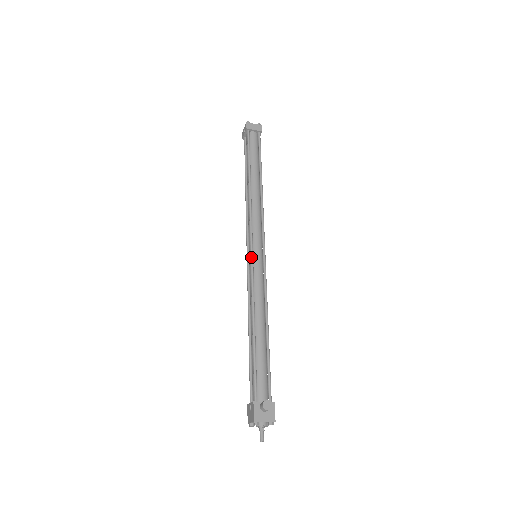
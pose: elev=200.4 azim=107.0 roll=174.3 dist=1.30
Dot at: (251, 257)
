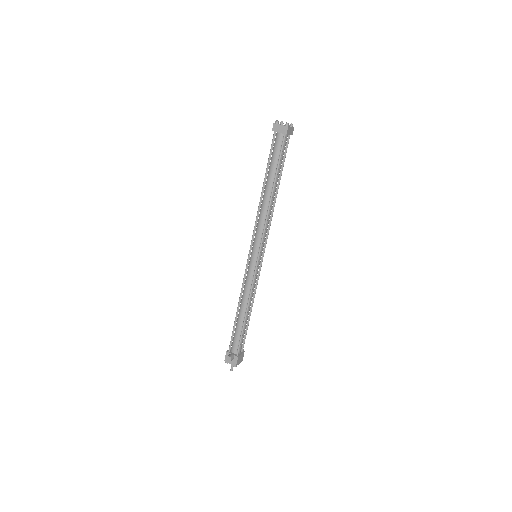
Dot at: (247, 259)
